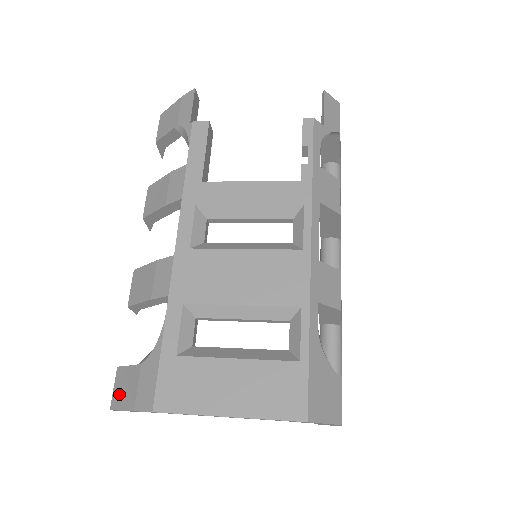
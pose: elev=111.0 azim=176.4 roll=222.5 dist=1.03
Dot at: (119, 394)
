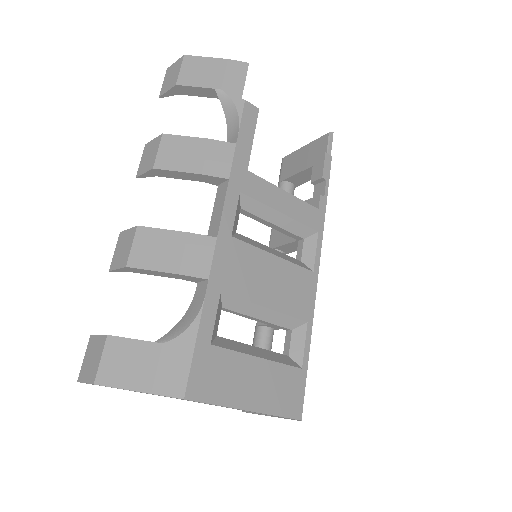
Dot at: (116, 369)
